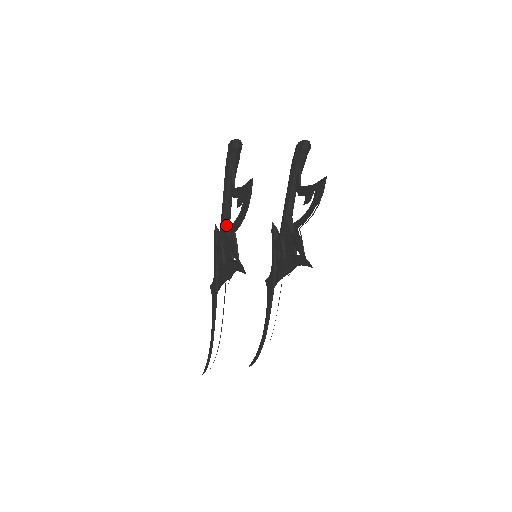
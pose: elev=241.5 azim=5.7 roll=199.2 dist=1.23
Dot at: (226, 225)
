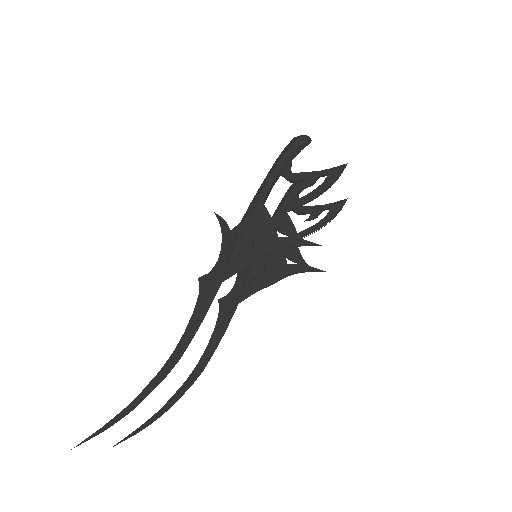
Dot at: (265, 207)
